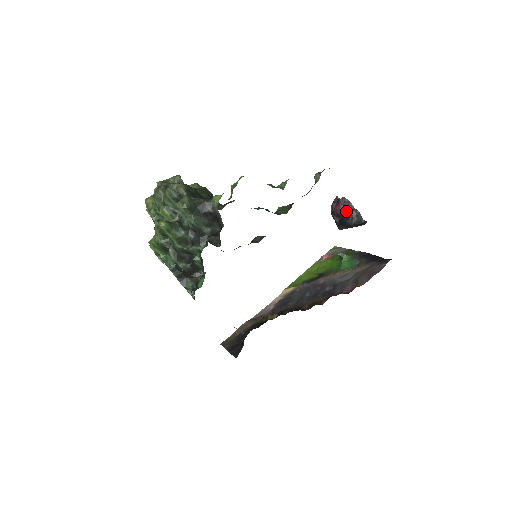
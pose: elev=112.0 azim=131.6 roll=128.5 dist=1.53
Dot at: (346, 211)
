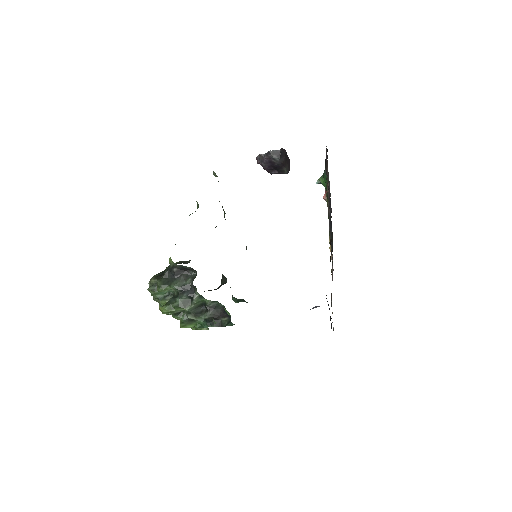
Dot at: (266, 162)
